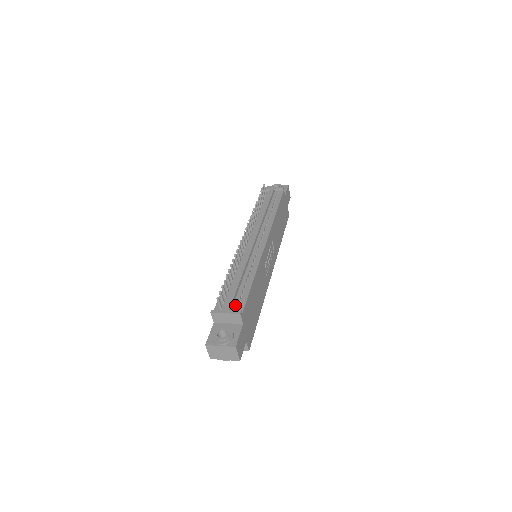
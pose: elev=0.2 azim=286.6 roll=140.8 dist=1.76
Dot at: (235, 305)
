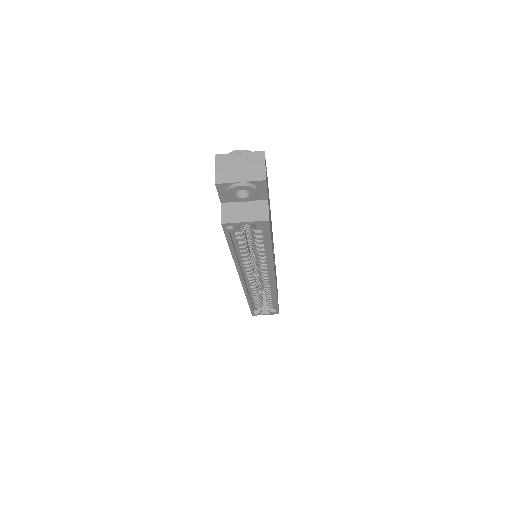
Dot at: occluded
